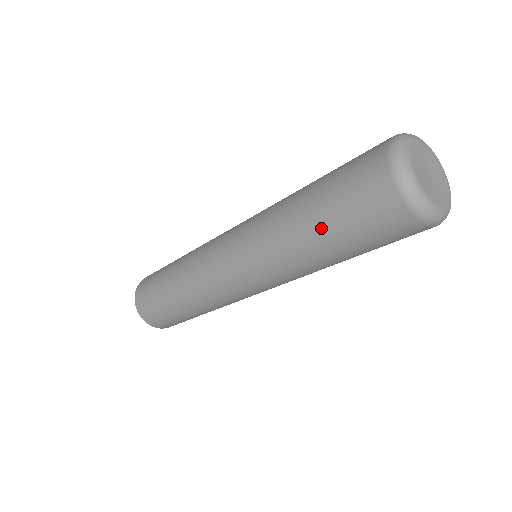
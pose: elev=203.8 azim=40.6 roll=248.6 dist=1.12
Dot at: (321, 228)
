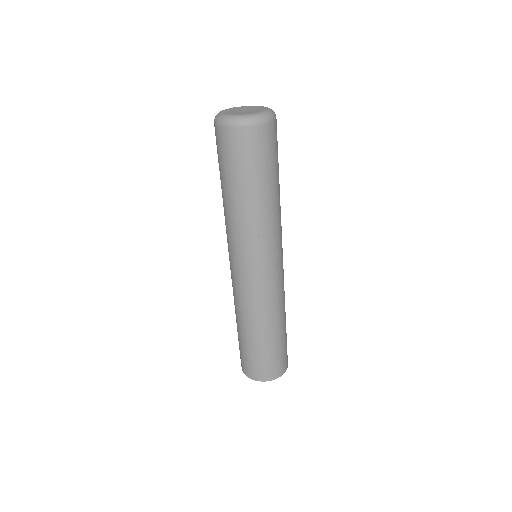
Dot at: (220, 179)
